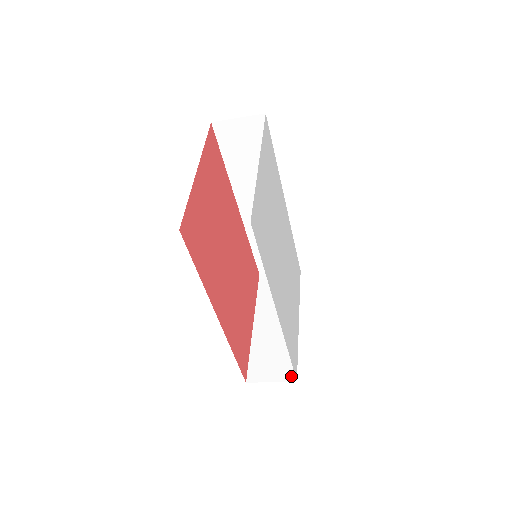
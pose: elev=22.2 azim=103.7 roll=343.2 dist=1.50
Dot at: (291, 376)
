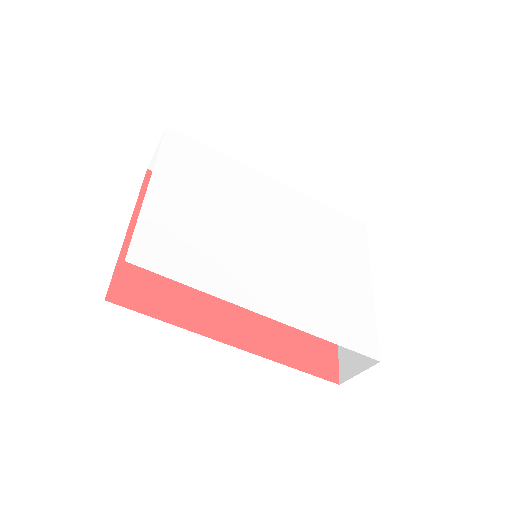
Dot at: occluded
